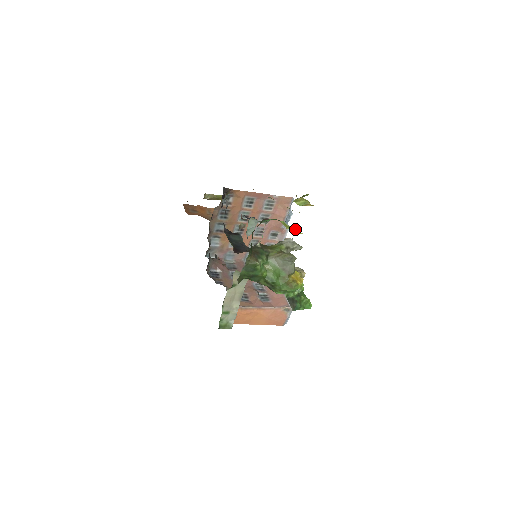
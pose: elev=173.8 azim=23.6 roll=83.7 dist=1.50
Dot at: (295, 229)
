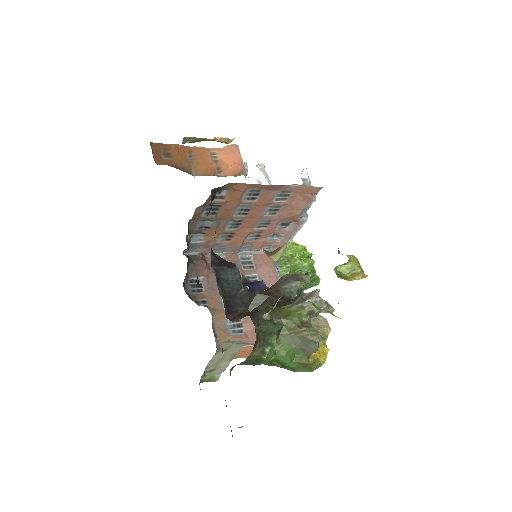
Dot at: (330, 312)
